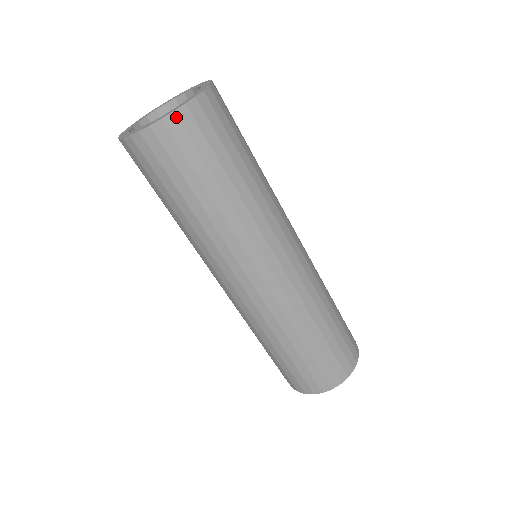
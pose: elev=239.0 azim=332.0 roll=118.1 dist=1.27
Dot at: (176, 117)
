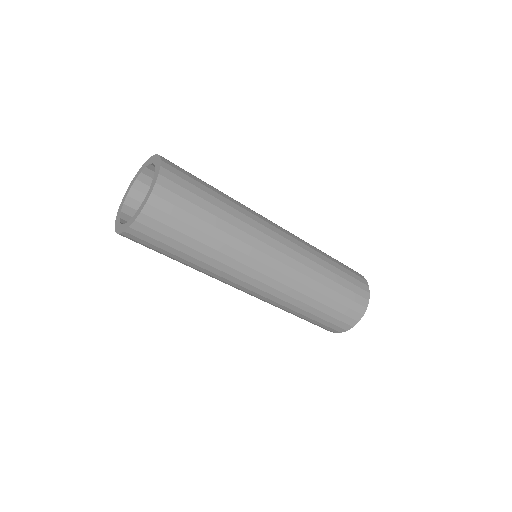
Dot at: (159, 186)
